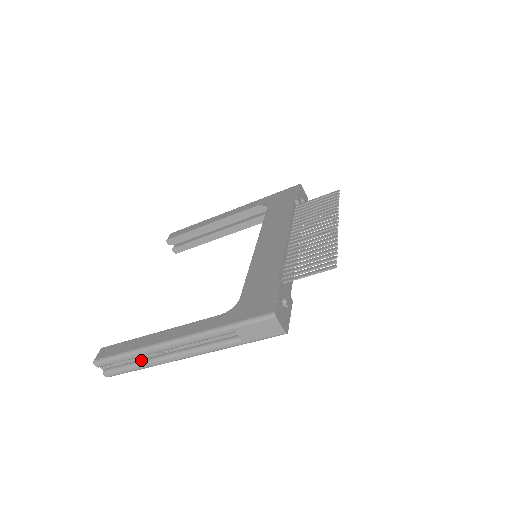
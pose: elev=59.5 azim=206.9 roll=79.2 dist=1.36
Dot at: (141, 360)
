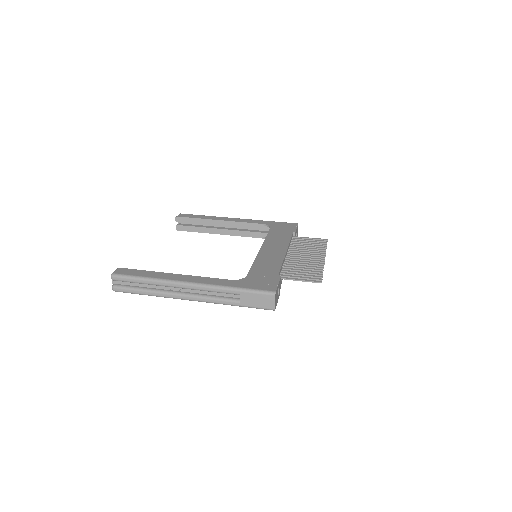
Dot at: (152, 288)
